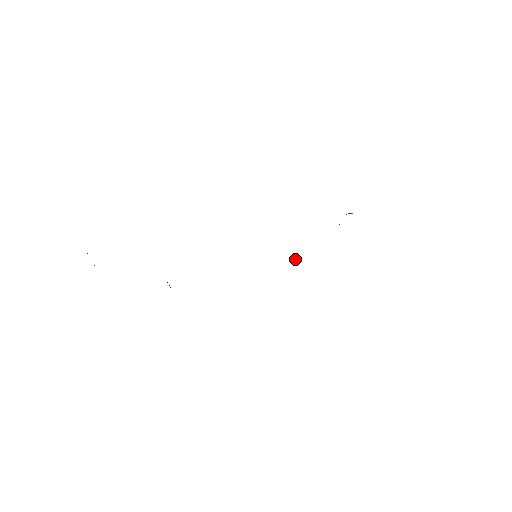
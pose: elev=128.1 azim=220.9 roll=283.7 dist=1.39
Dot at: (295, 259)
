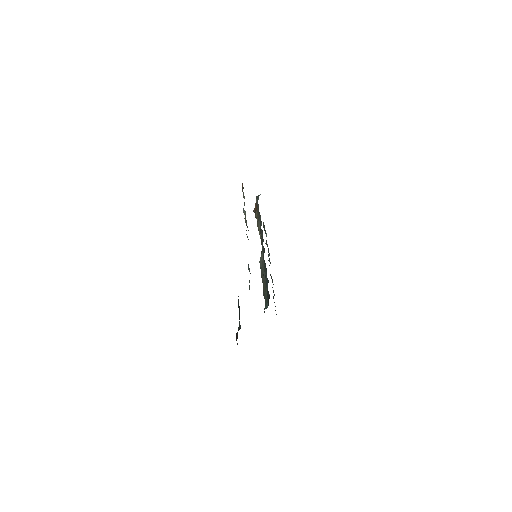
Dot at: occluded
